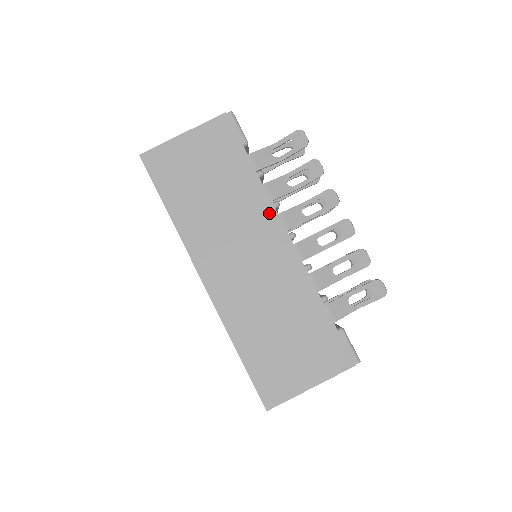
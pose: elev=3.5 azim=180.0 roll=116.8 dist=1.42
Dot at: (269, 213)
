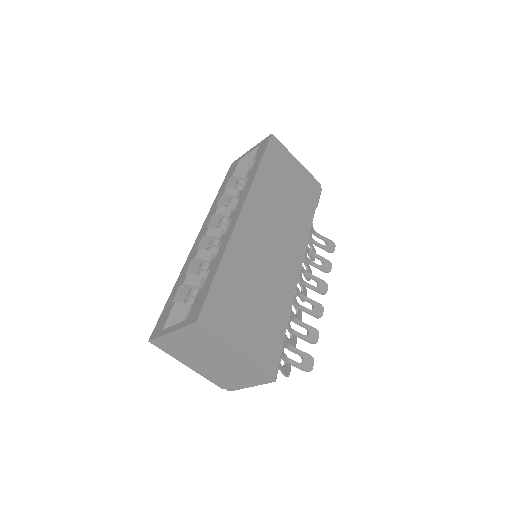
Dot at: (303, 241)
